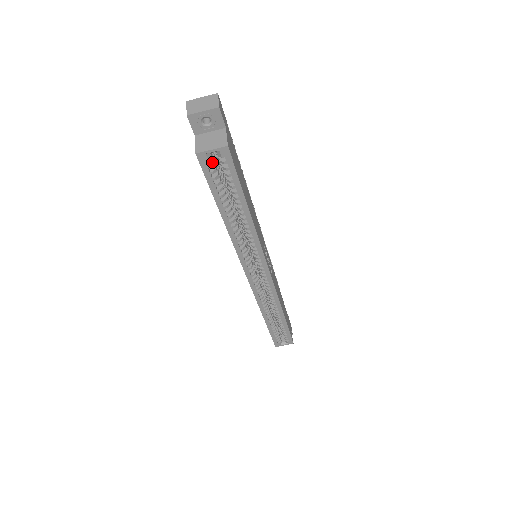
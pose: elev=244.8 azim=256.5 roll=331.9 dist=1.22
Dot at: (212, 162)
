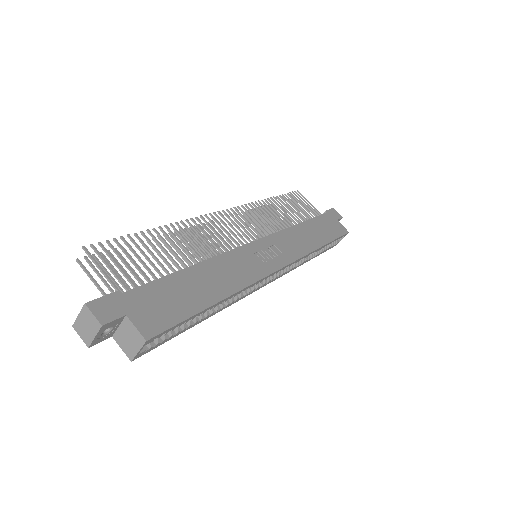
Dot at: (149, 343)
